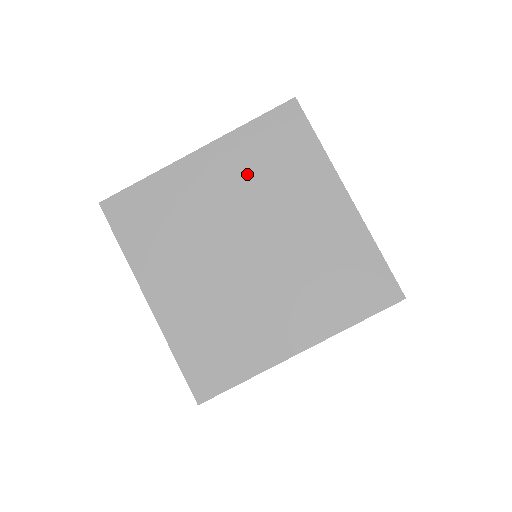
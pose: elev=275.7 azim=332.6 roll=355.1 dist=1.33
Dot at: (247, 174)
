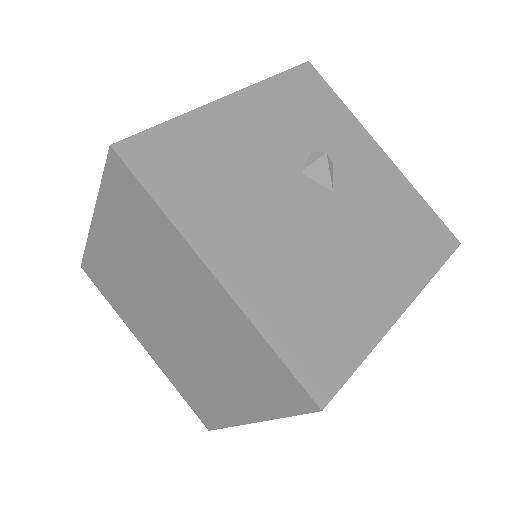
Dot at: (131, 245)
